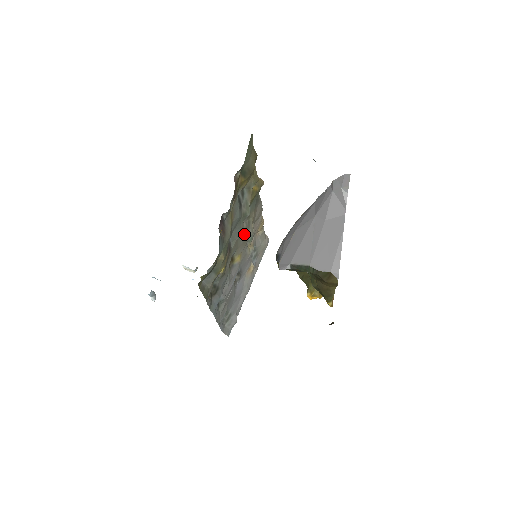
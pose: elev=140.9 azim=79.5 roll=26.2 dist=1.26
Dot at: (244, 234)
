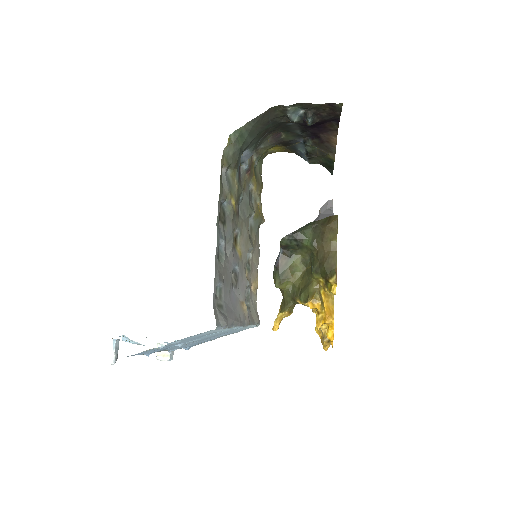
Dot at: (248, 231)
